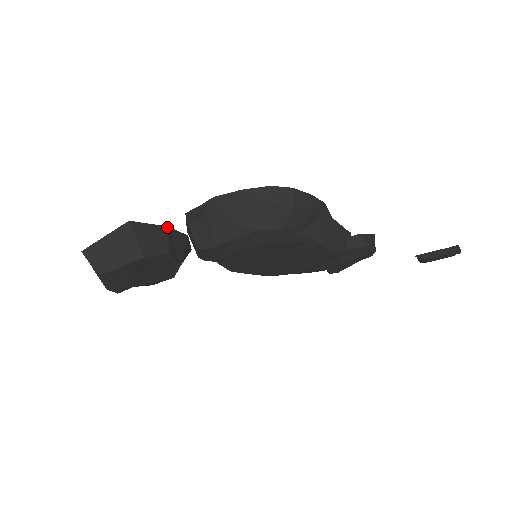
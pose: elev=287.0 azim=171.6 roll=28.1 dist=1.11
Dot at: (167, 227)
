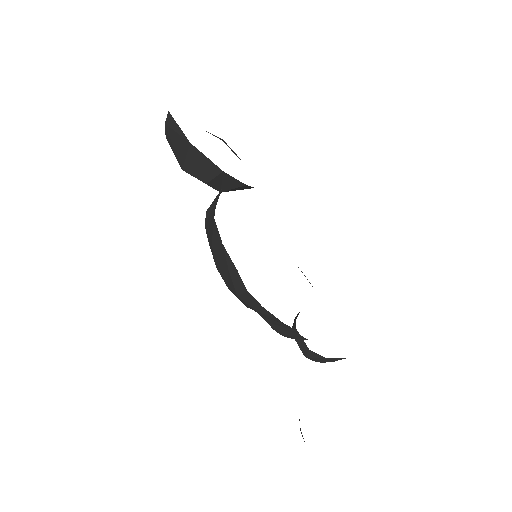
Dot at: (222, 171)
